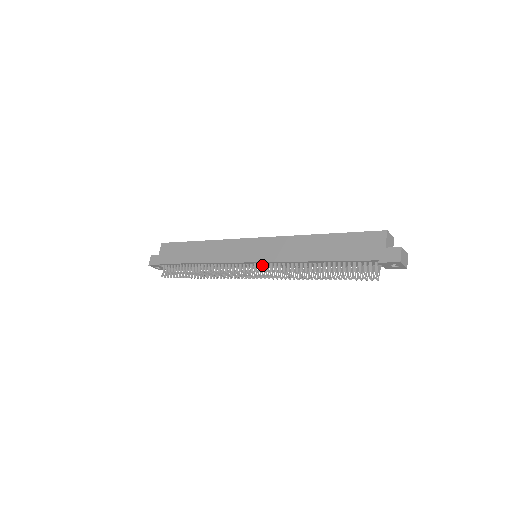
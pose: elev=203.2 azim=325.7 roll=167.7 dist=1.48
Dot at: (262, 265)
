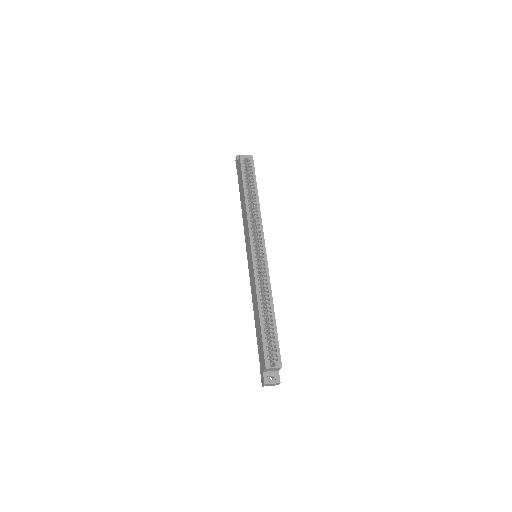
Dot at: occluded
